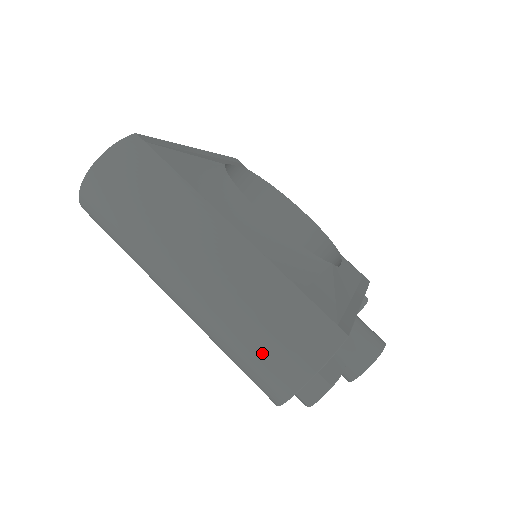
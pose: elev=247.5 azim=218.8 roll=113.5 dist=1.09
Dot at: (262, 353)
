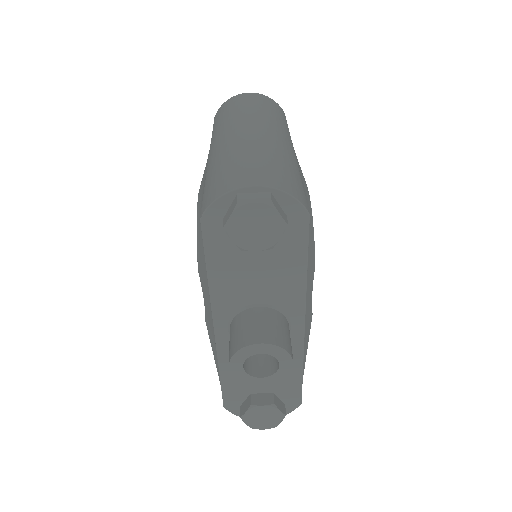
Dot at: (246, 165)
